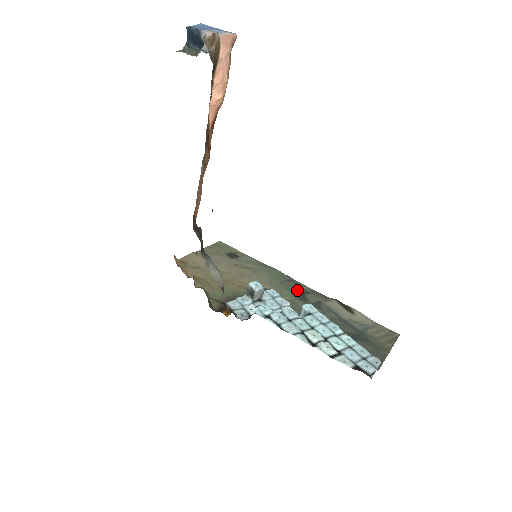
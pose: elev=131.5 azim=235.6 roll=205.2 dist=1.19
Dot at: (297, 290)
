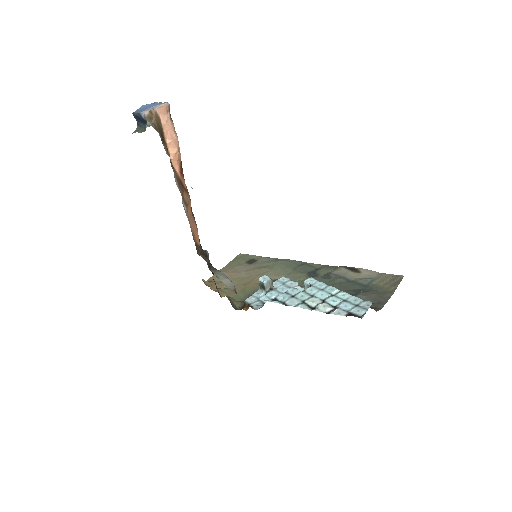
Dot at: (308, 270)
